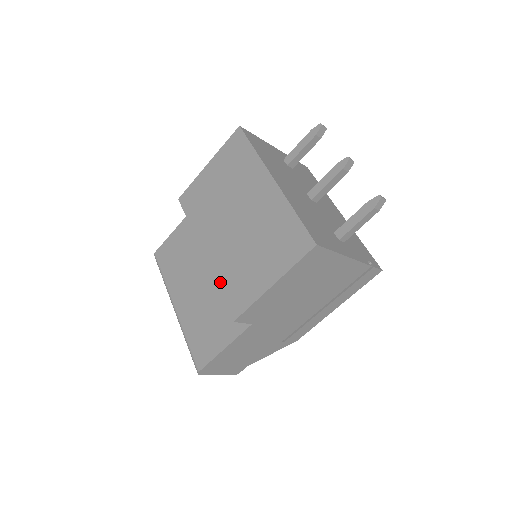
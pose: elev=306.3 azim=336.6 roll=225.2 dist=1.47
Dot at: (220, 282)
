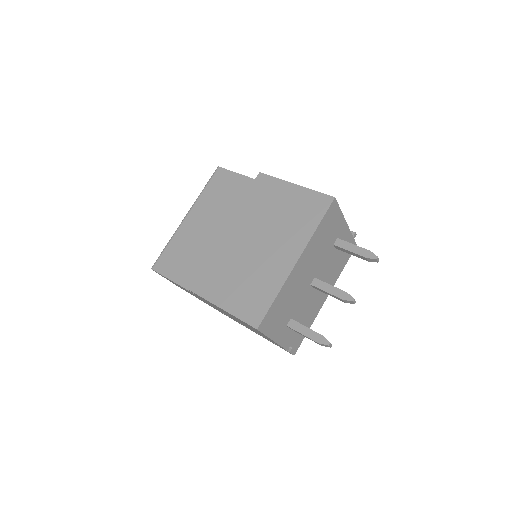
Dot at: (209, 259)
